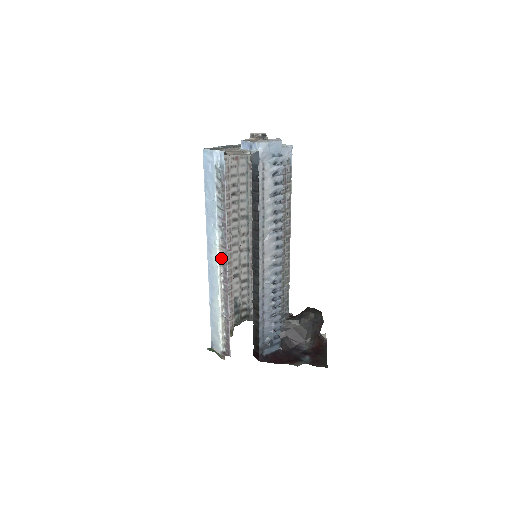
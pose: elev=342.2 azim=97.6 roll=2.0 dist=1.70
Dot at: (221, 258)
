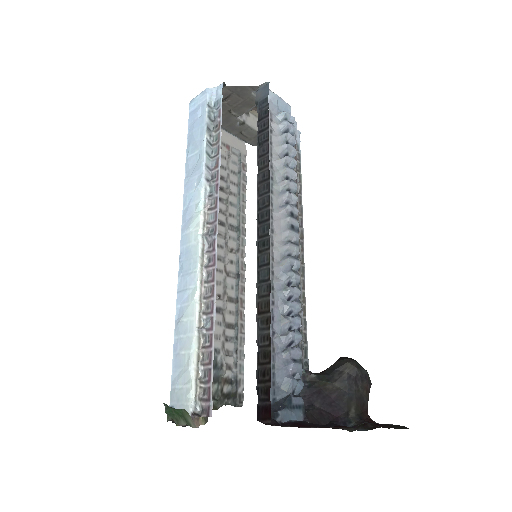
Dot at: (206, 228)
